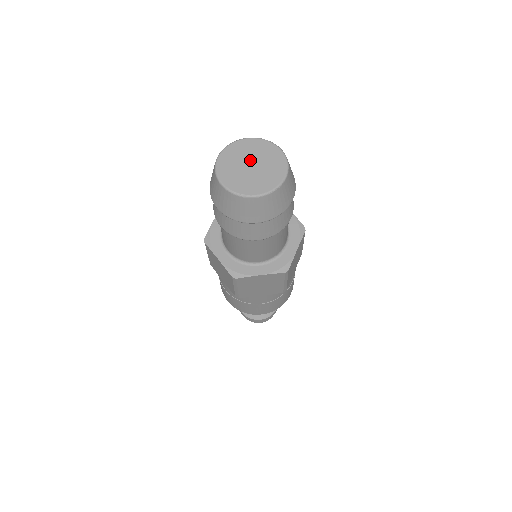
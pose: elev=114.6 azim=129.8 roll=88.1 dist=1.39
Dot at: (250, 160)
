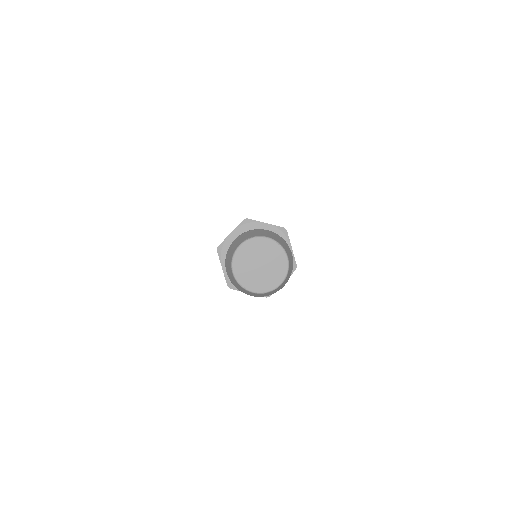
Dot at: (261, 260)
